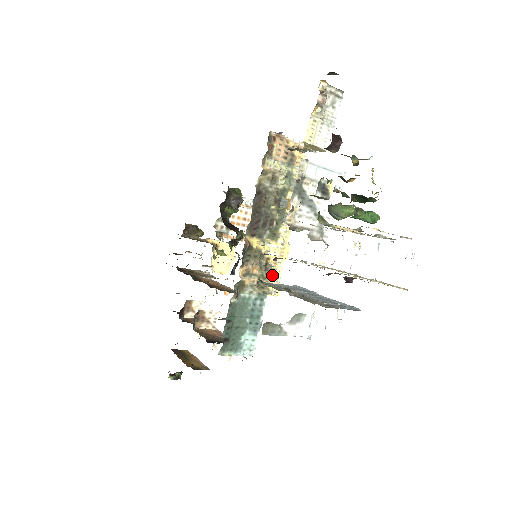
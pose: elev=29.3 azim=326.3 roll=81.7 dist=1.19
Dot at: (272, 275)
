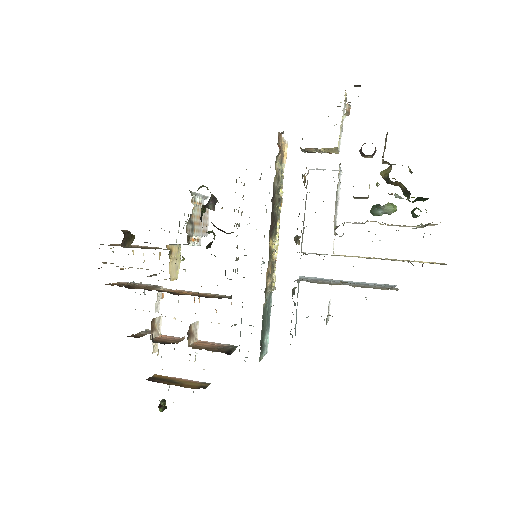
Dot at: (273, 271)
